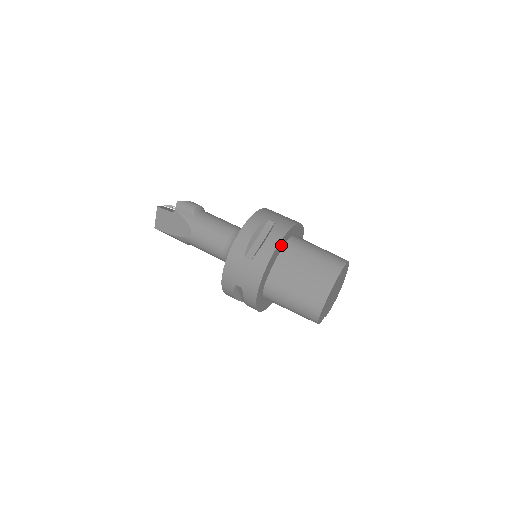
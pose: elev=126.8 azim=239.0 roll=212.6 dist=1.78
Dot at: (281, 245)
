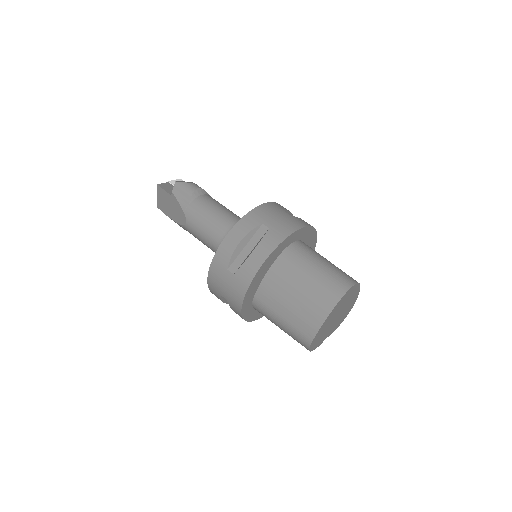
Dot at: (272, 257)
